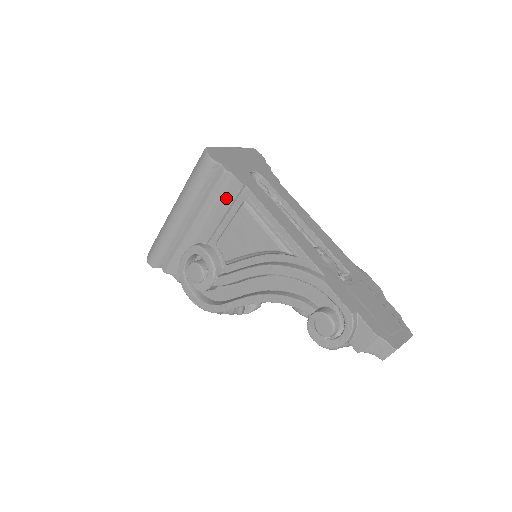
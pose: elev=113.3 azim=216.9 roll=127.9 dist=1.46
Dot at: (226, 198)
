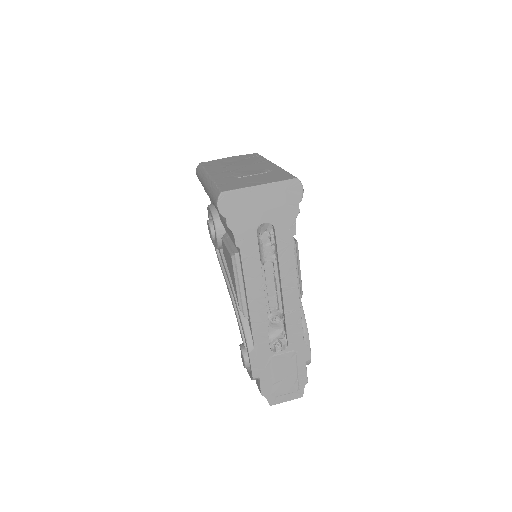
Dot at: (229, 232)
